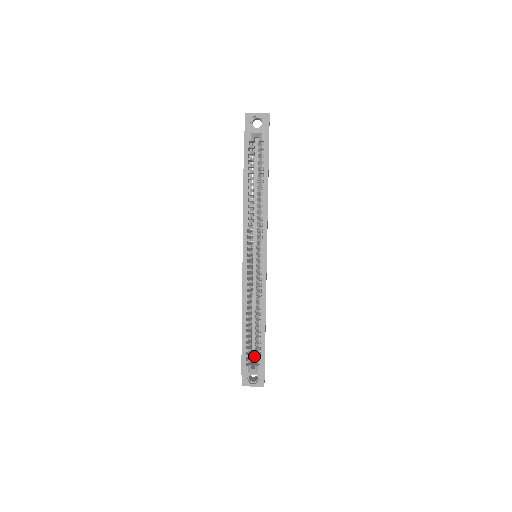
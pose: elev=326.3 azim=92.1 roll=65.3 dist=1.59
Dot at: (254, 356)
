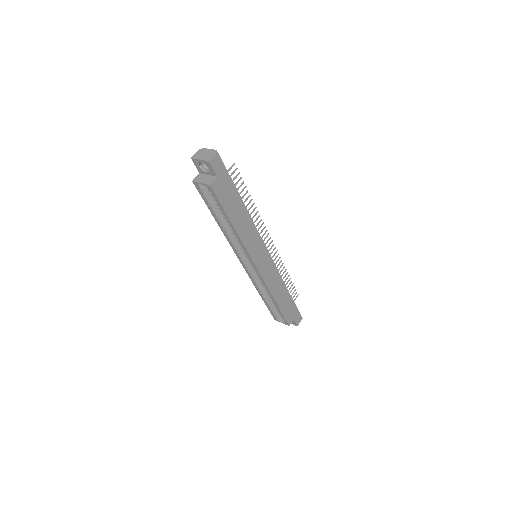
Dot at: occluded
